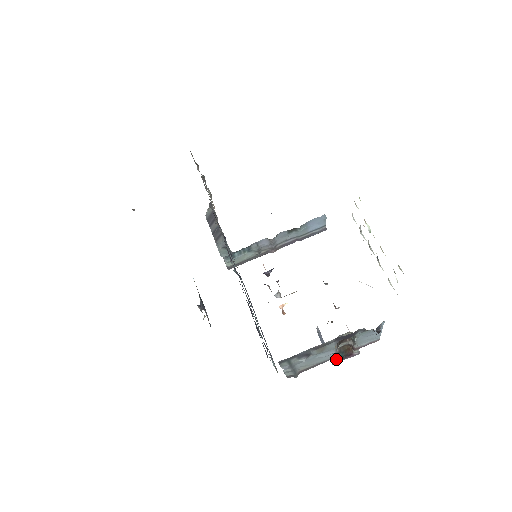
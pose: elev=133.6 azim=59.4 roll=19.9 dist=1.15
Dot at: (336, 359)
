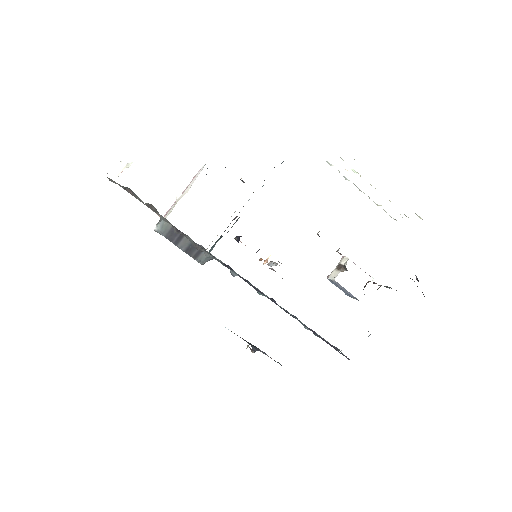
Dot at: occluded
